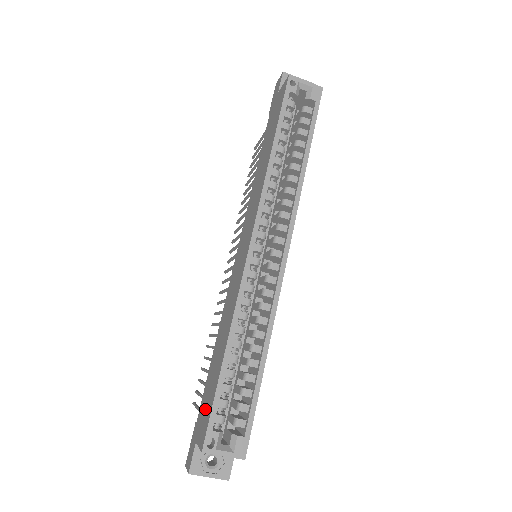
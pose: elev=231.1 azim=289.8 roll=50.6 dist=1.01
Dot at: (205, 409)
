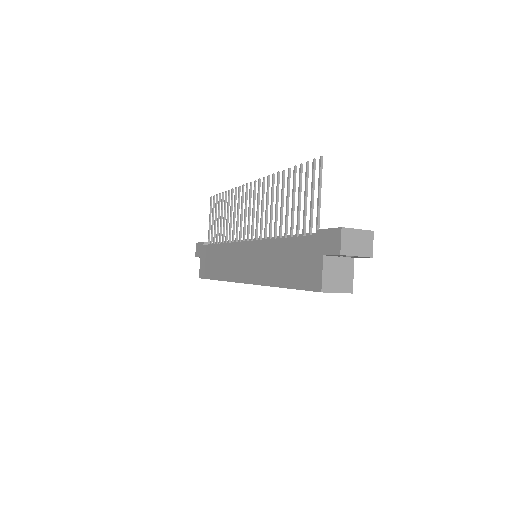
Dot at: (206, 263)
